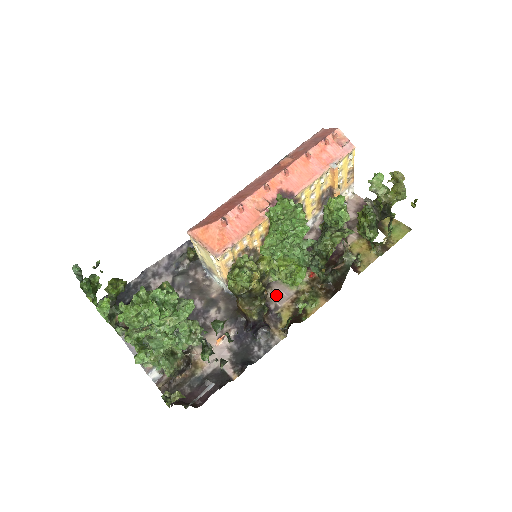
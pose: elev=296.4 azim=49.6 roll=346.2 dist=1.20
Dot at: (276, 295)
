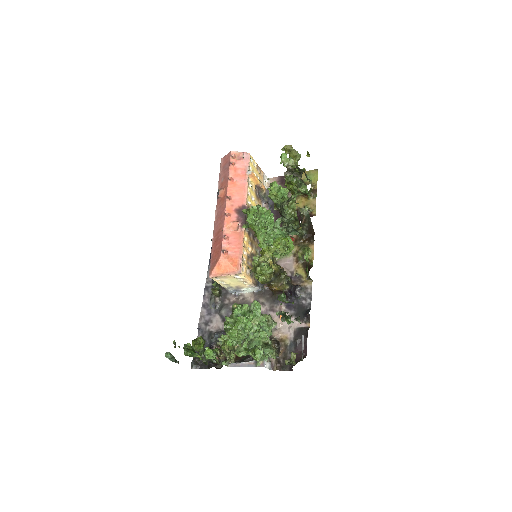
Dot at: (285, 267)
